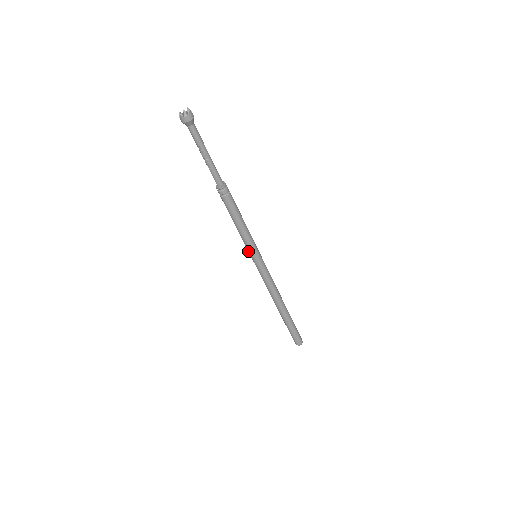
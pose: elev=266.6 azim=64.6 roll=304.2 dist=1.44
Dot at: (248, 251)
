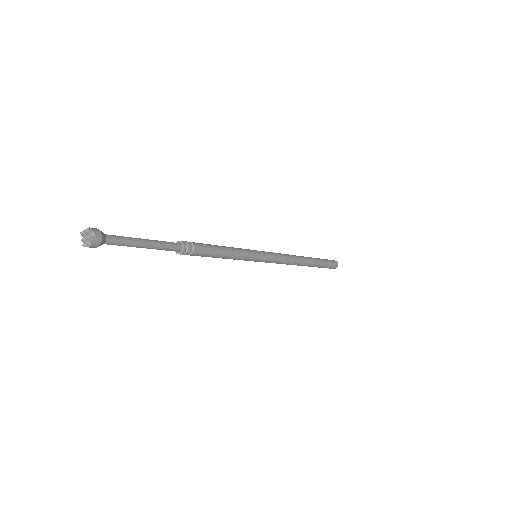
Dot at: occluded
